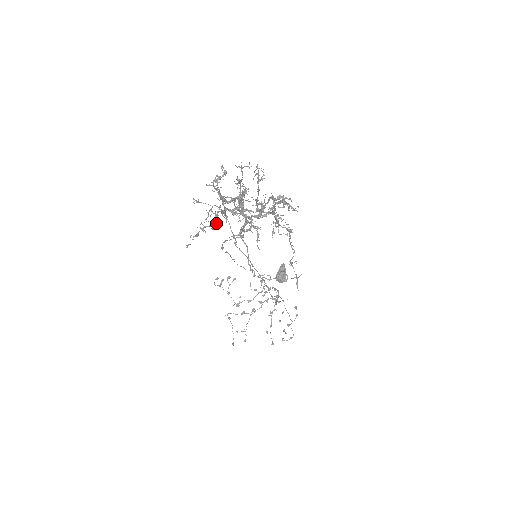
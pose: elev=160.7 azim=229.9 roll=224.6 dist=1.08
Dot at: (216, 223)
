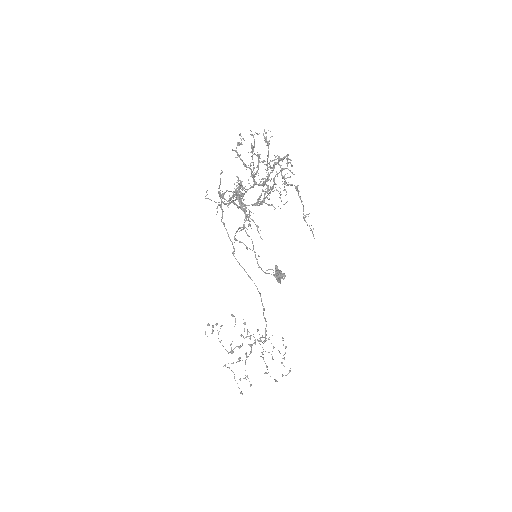
Dot at: (243, 187)
